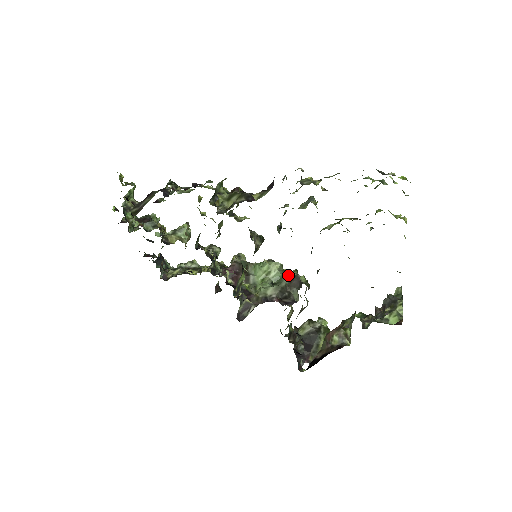
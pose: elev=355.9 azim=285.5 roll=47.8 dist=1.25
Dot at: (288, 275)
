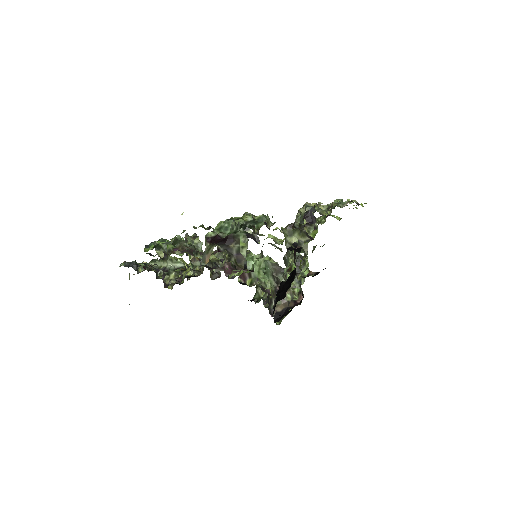
Dot at: (269, 263)
